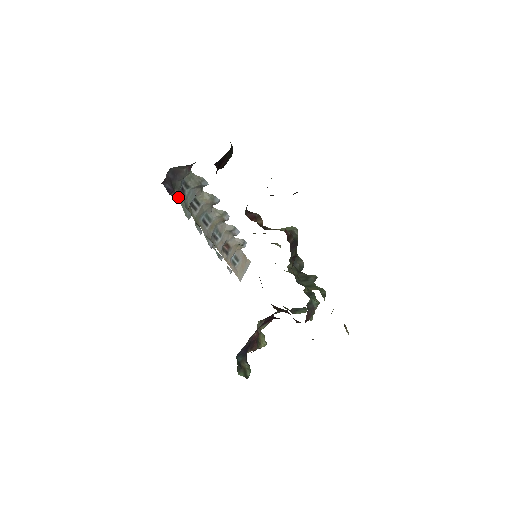
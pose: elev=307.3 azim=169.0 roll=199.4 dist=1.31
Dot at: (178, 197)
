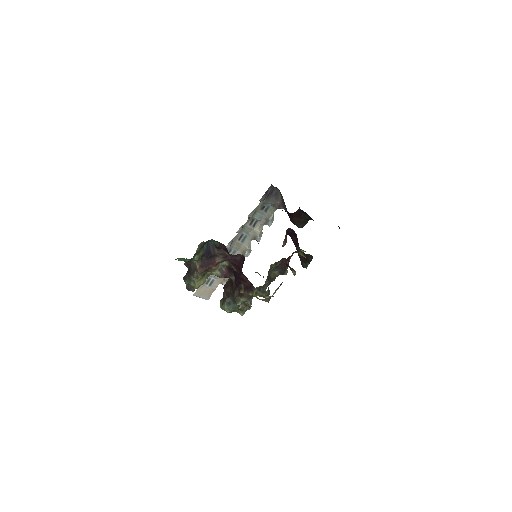
Dot at: (260, 204)
